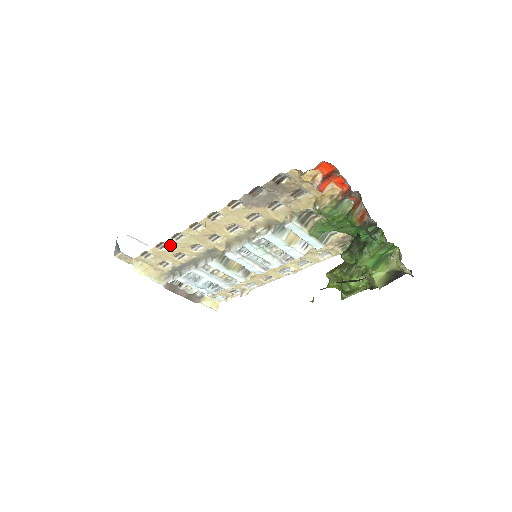
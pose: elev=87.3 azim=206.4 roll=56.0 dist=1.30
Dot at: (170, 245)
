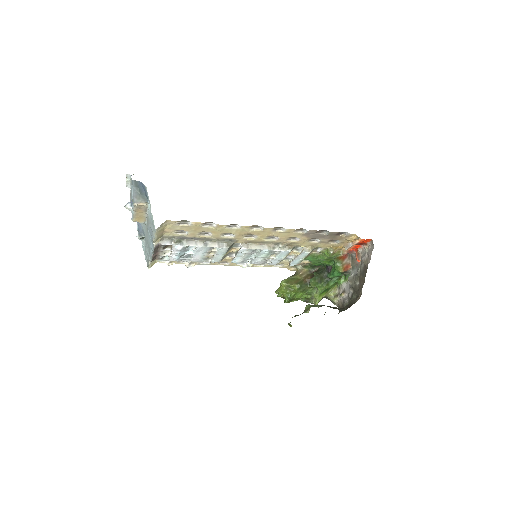
Dot at: (216, 227)
